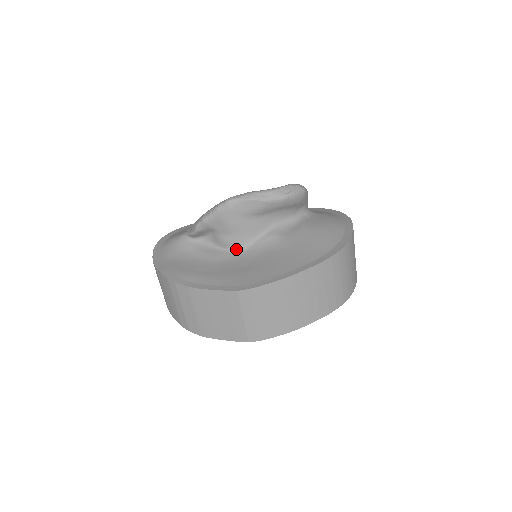
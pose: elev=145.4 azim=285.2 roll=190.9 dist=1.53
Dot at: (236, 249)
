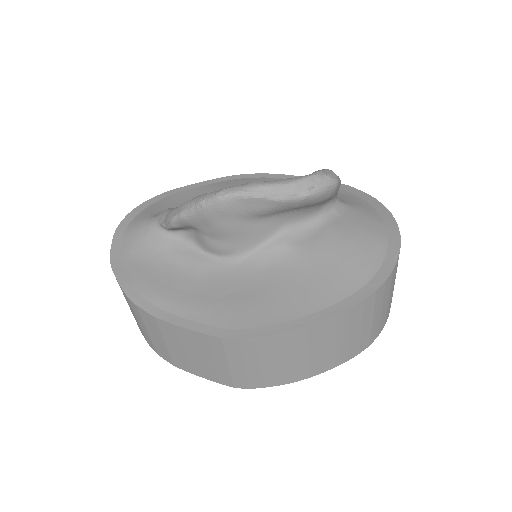
Dot at: (227, 258)
